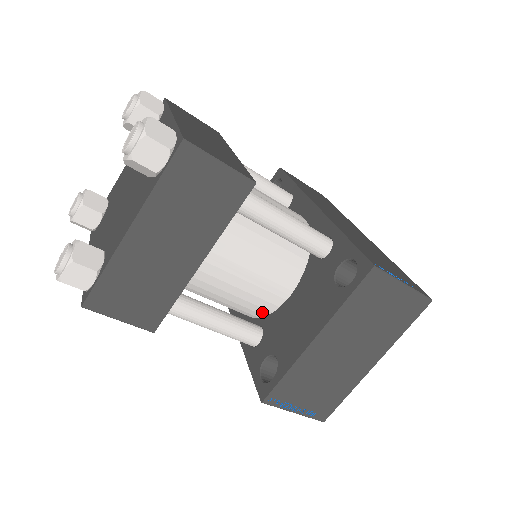
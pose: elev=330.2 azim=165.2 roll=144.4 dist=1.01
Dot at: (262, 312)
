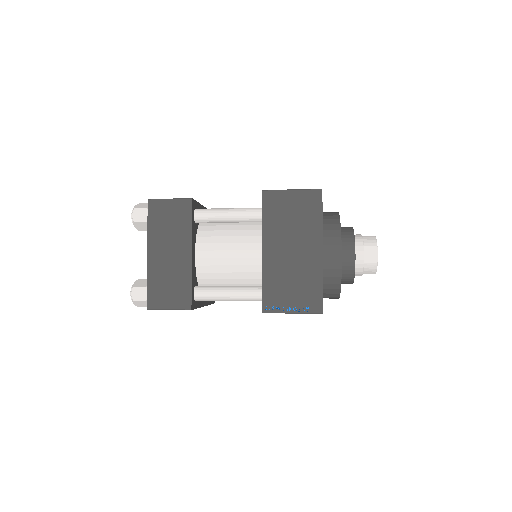
Dot at: (261, 276)
